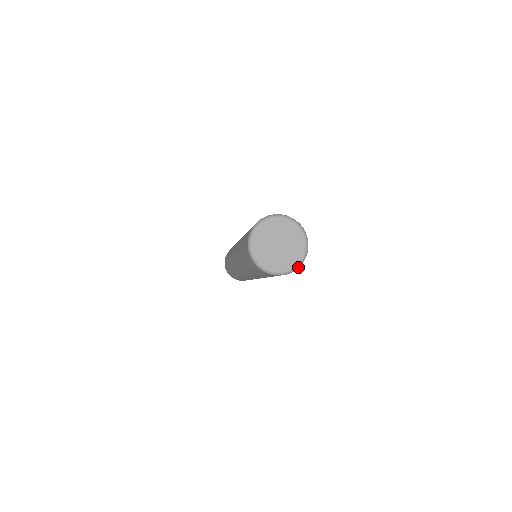
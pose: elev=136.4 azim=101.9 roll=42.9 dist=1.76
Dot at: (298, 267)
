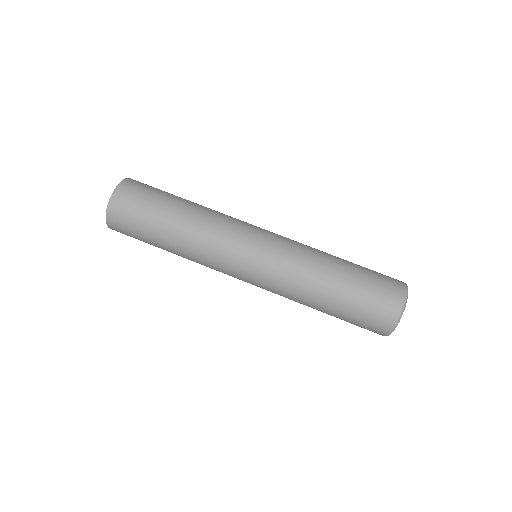
Dot at: occluded
